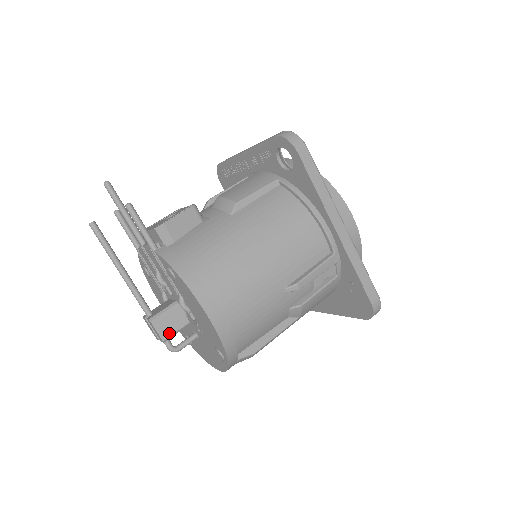
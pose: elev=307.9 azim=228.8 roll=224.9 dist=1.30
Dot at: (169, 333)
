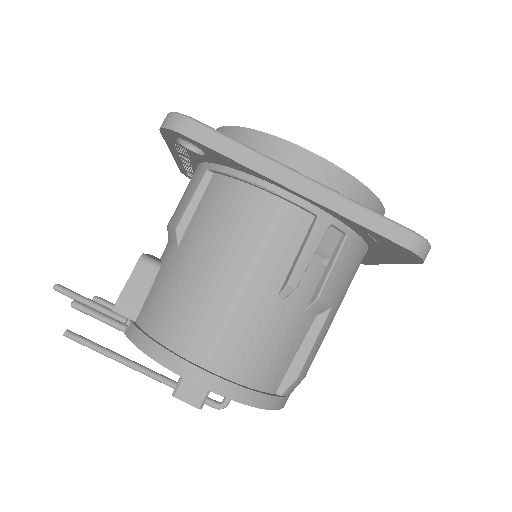
Dot at: (200, 397)
